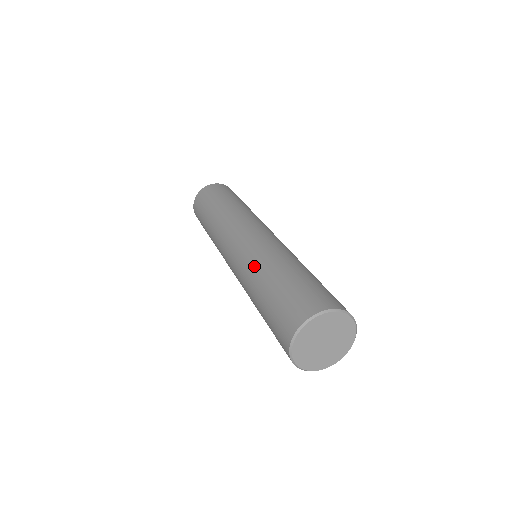
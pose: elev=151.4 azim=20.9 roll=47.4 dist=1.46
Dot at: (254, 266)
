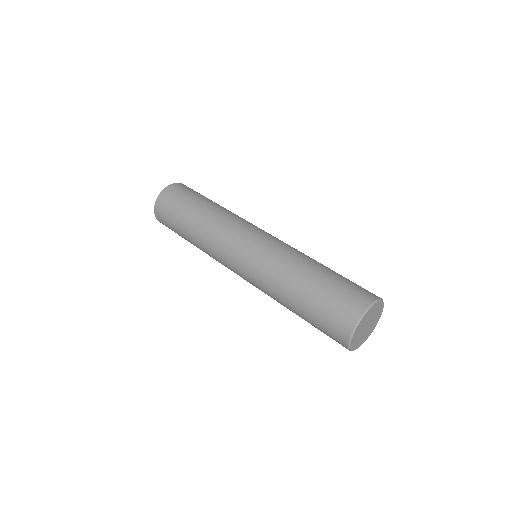
Dot at: (273, 296)
